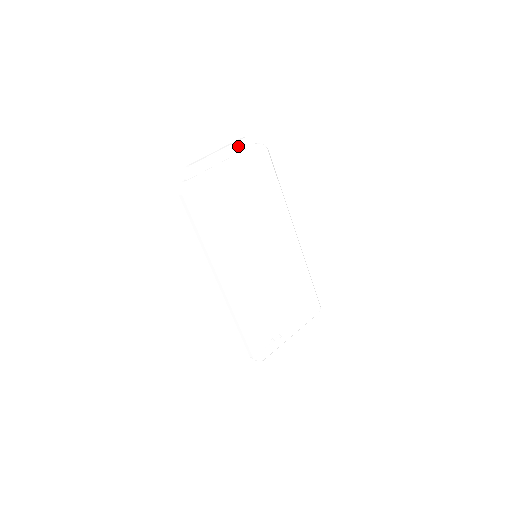
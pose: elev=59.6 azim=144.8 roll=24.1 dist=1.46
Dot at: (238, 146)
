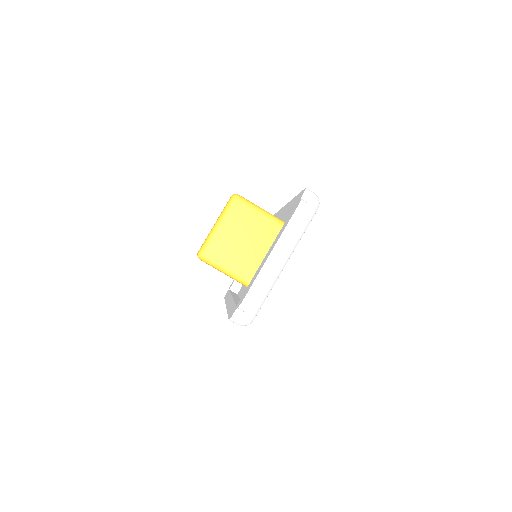
Dot at: (294, 227)
